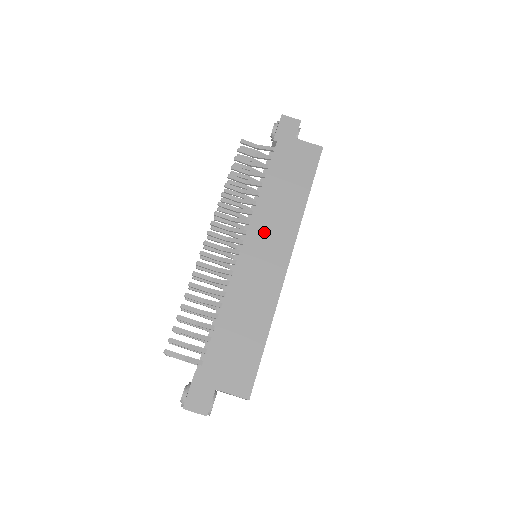
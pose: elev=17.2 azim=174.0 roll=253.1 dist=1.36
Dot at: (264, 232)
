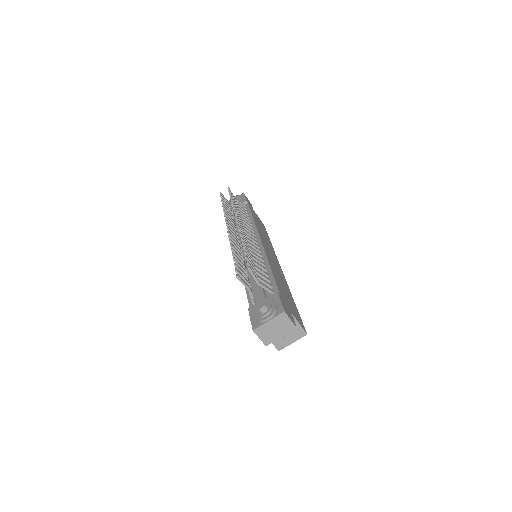
Dot at: (265, 241)
